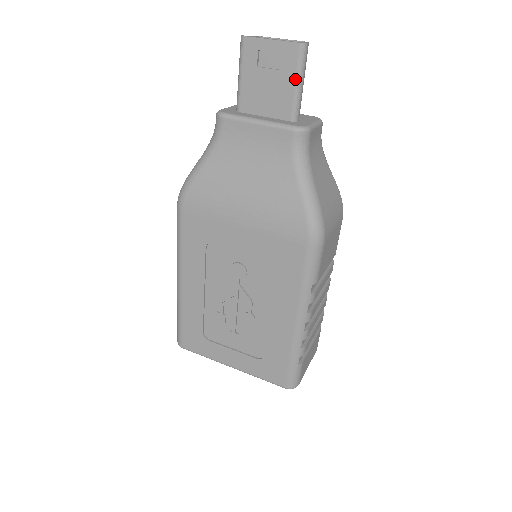
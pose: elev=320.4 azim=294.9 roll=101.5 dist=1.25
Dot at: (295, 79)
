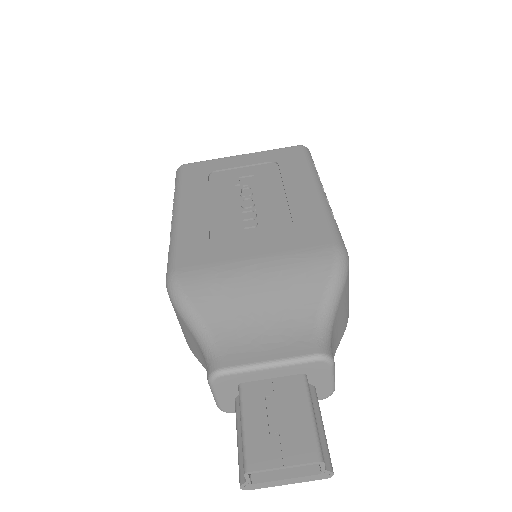
Dot at: occluded
